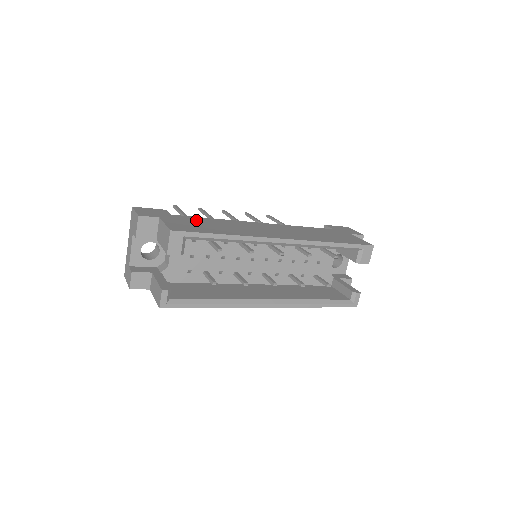
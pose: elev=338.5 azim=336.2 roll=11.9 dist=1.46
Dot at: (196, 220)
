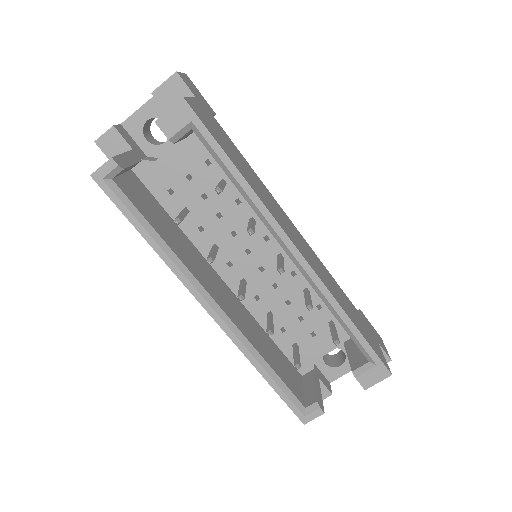
Dot at: (230, 143)
